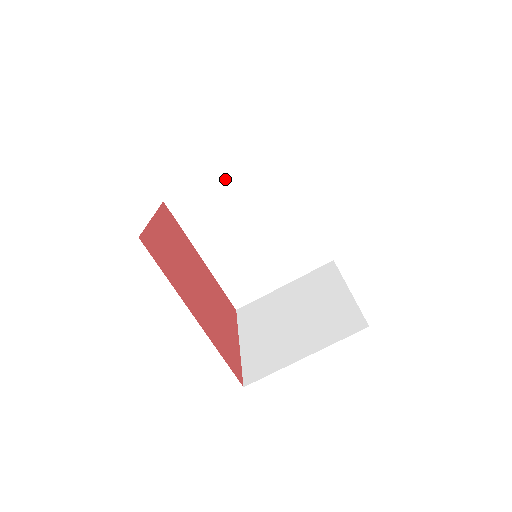
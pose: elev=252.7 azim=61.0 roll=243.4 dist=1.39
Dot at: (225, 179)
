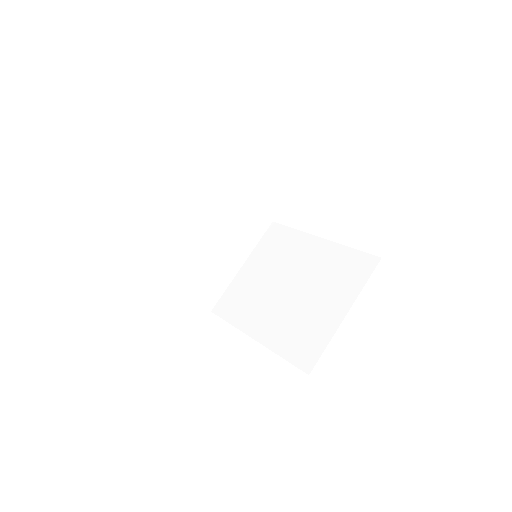
Dot at: (251, 266)
